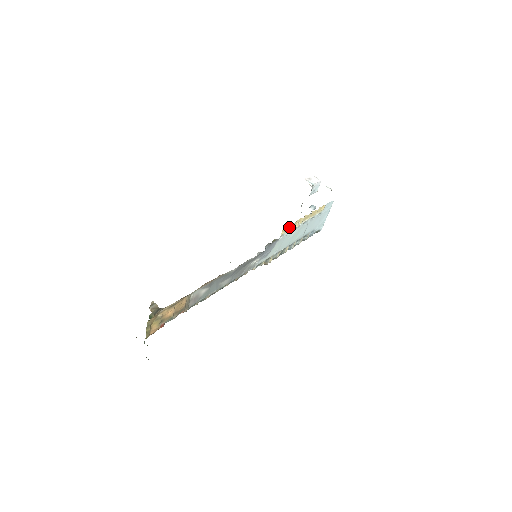
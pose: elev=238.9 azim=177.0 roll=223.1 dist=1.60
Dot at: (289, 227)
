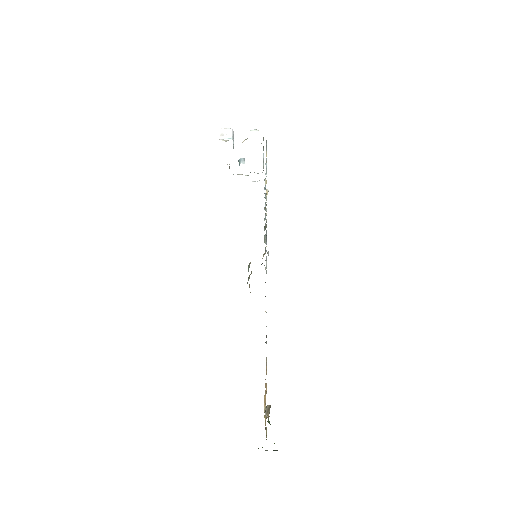
Dot at: occluded
